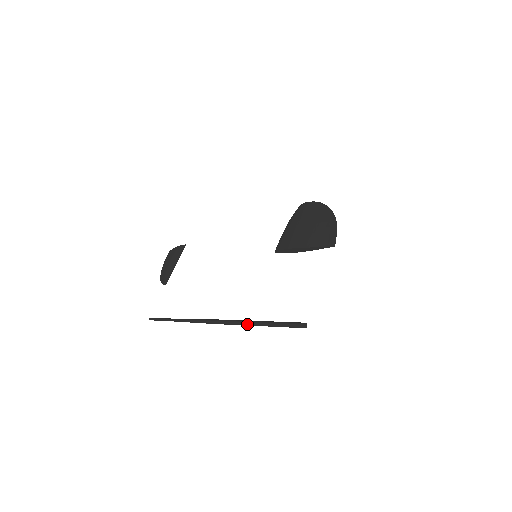
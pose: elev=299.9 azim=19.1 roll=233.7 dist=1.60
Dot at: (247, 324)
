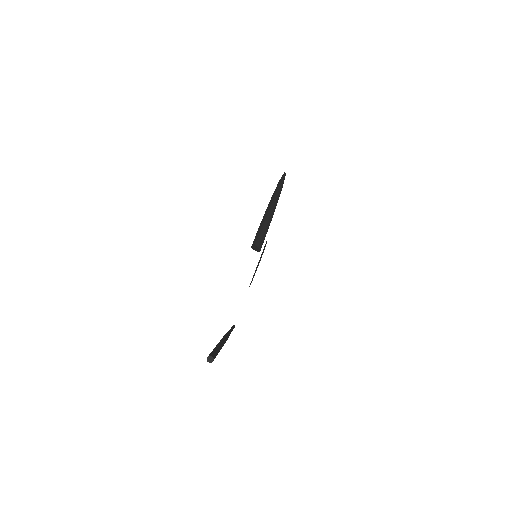
Dot at: occluded
